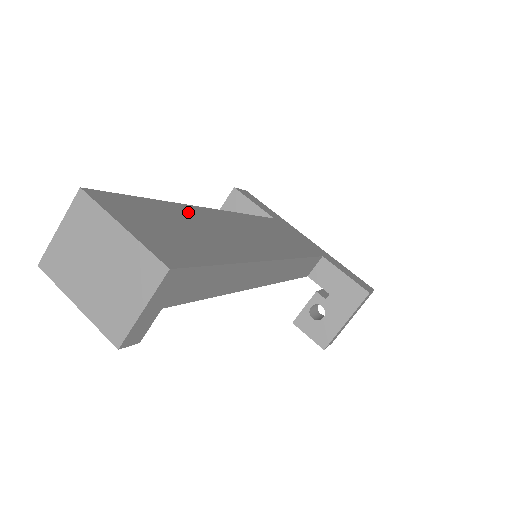
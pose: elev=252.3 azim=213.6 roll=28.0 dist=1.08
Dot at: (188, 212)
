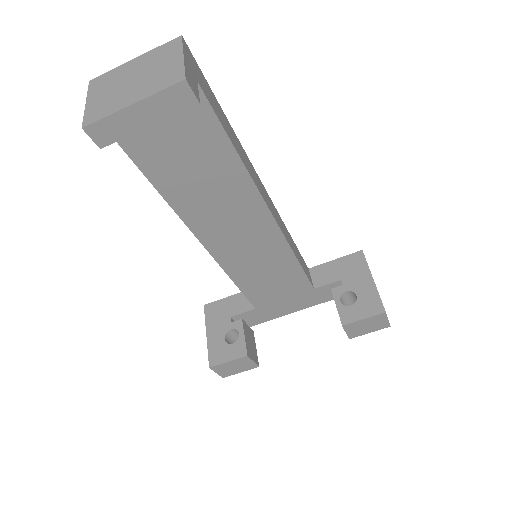
Dot at: occluded
